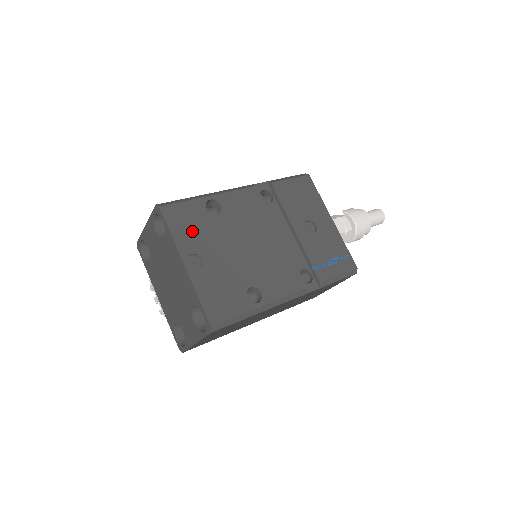
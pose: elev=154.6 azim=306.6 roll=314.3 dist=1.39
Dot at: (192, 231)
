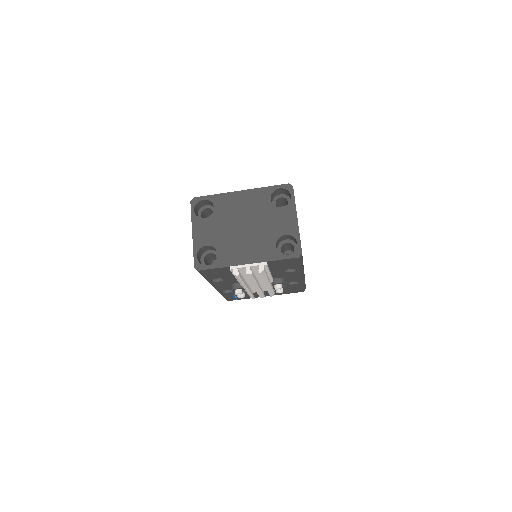
Dot at: occluded
